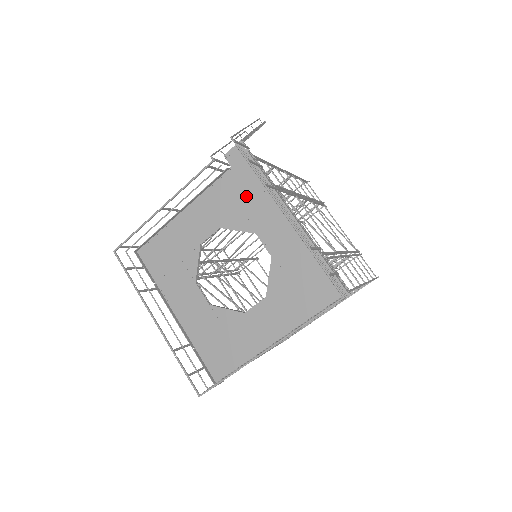
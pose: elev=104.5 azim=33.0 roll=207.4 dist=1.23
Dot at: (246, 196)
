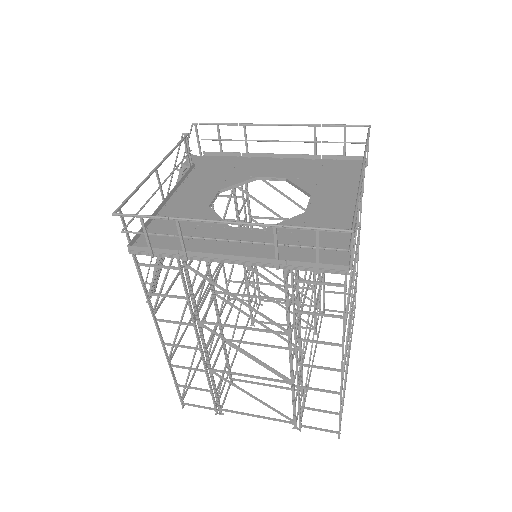
Dot at: (225, 169)
